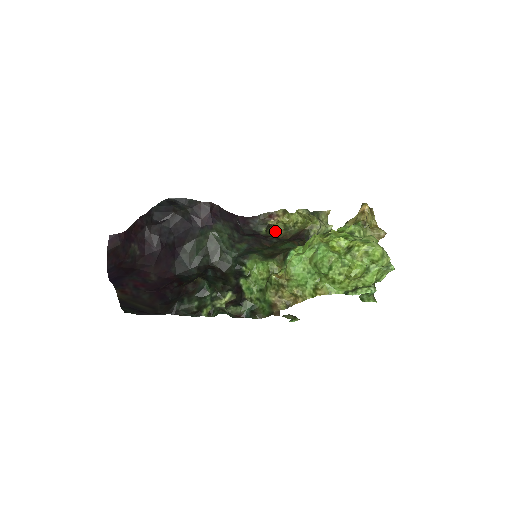
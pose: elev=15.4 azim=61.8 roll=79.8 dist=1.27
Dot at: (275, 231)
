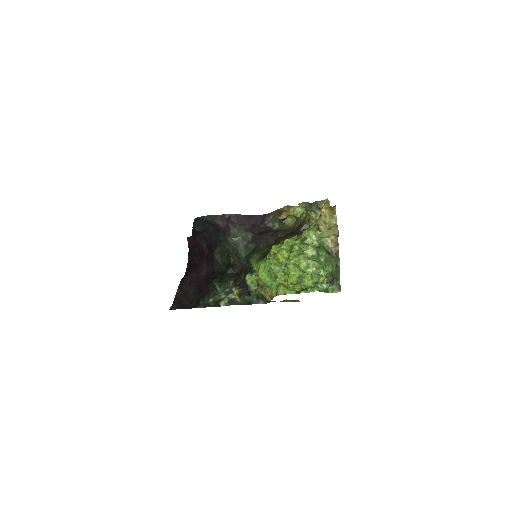
Dot at: (291, 221)
